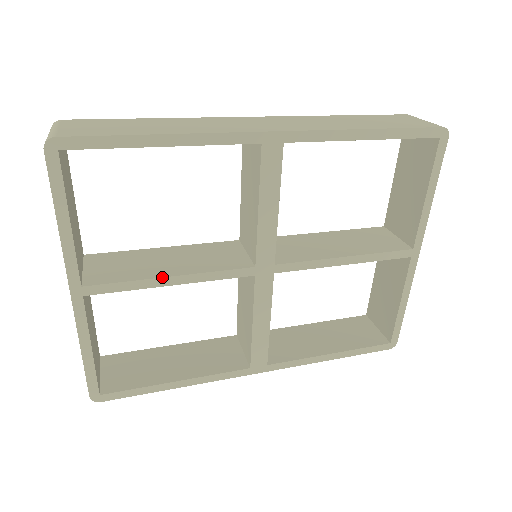
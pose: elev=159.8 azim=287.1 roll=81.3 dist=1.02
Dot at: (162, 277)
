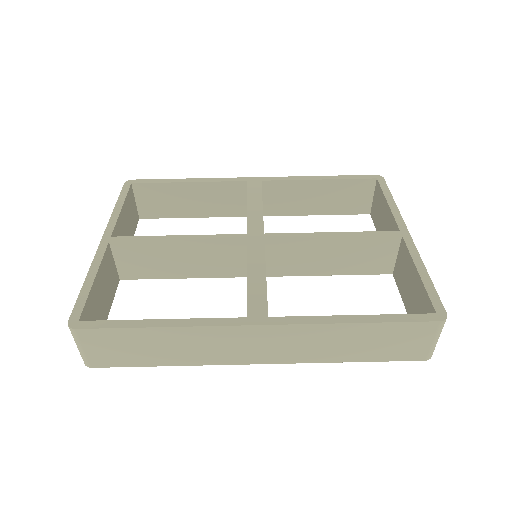
Dot at: occluded
